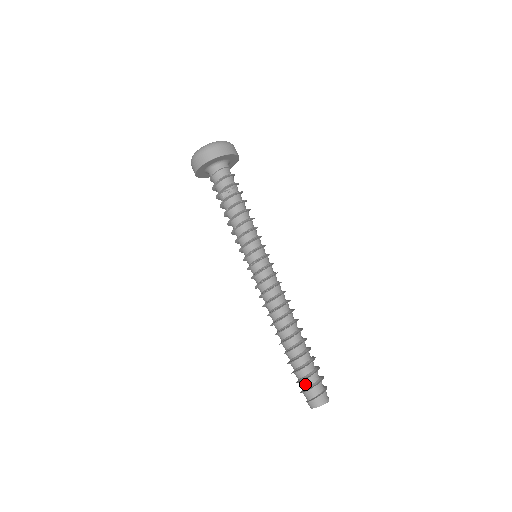
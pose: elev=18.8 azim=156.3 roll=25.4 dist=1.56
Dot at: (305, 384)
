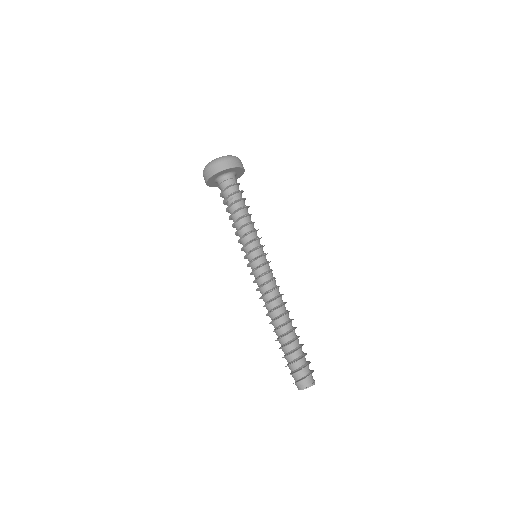
Dot at: (290, 369)
